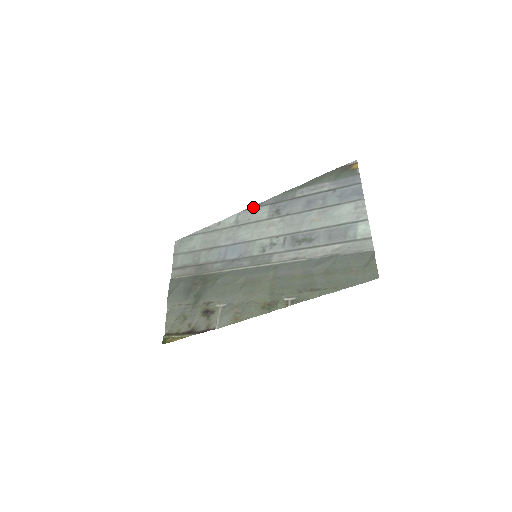
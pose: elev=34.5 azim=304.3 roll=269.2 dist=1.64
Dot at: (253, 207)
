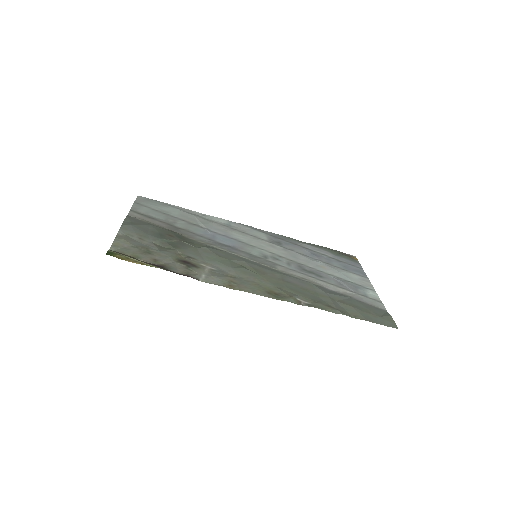
Dot at: (250, 226)
